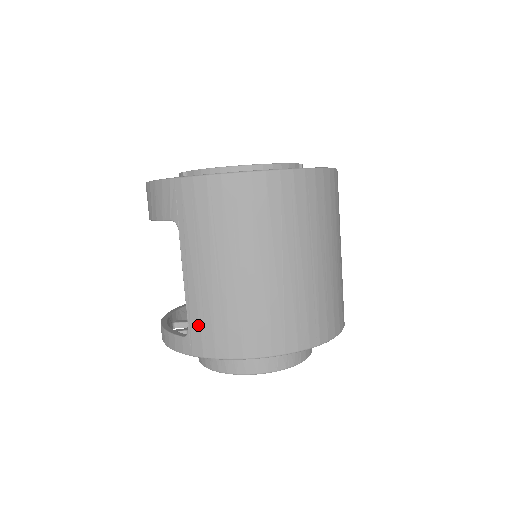
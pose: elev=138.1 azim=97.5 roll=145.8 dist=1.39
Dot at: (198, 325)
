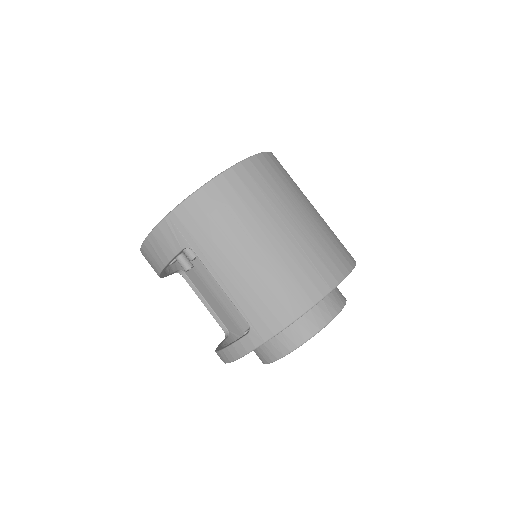
Dot at: (254, 313)
